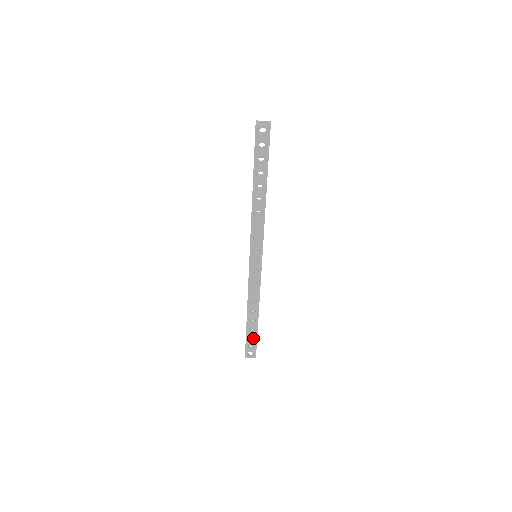
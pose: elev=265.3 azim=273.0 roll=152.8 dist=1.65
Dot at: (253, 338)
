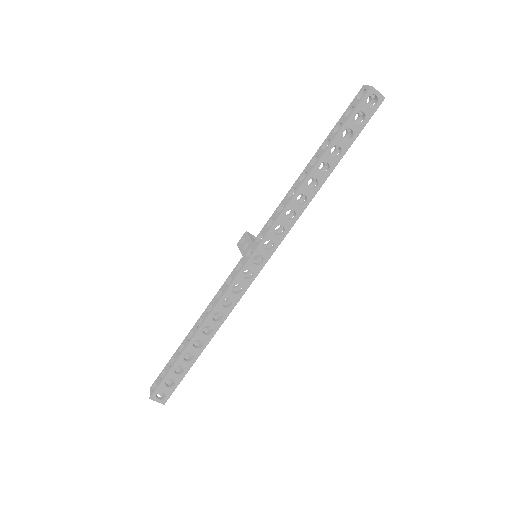
Dot at: (180, 372)
